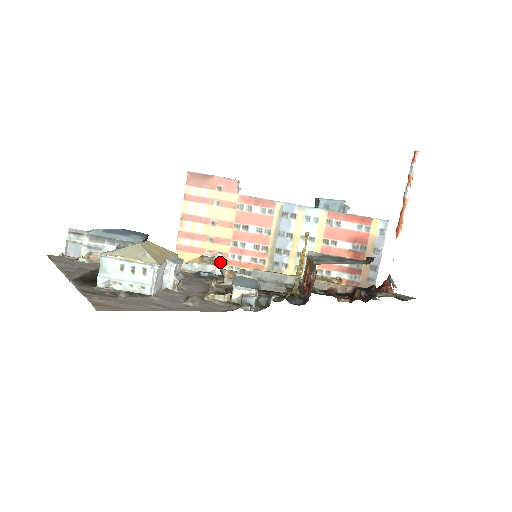
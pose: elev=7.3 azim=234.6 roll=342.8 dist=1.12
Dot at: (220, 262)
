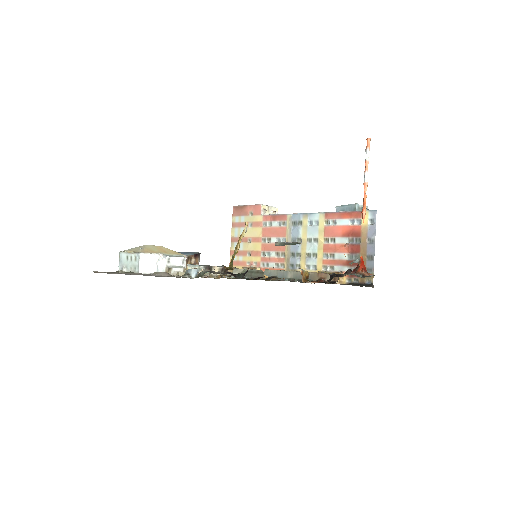
Dot at: occluded
